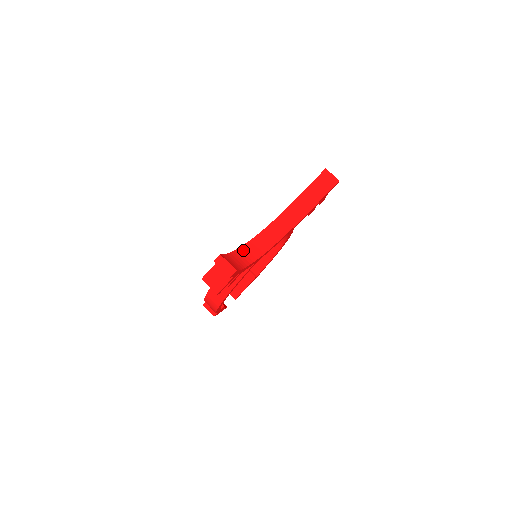
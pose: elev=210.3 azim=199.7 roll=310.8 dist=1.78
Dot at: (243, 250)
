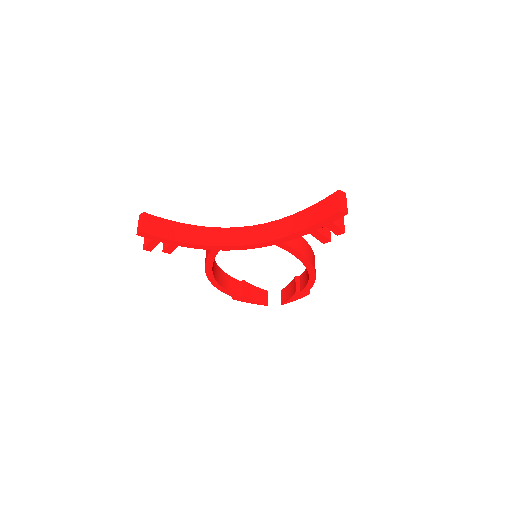
Dot at: (201, 230)
